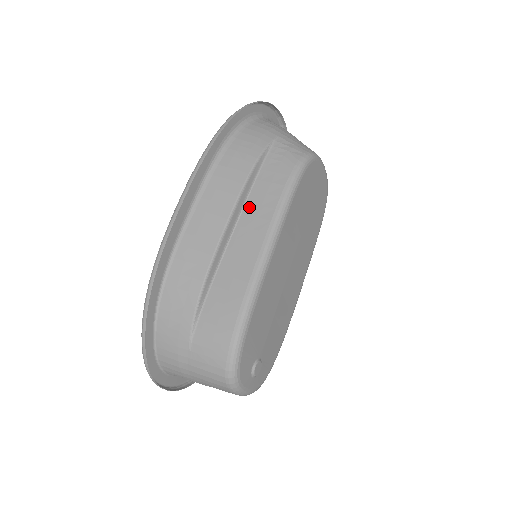
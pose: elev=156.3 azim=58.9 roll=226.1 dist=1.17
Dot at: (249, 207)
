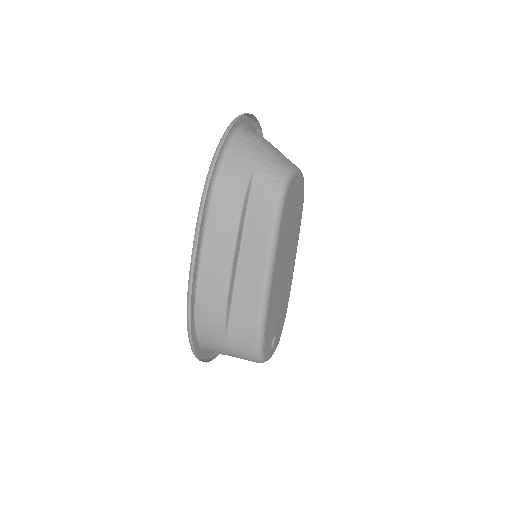
Dot at: (246, 239)
